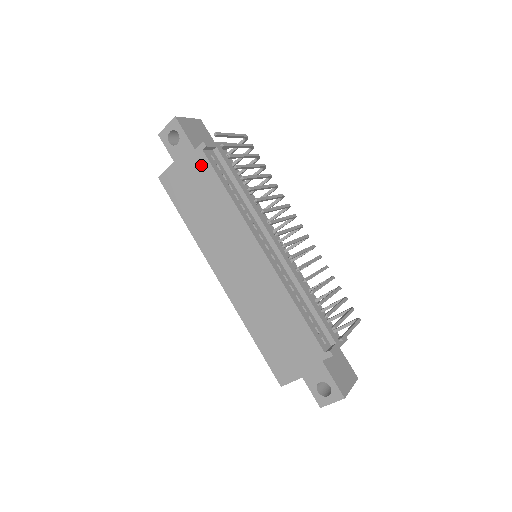
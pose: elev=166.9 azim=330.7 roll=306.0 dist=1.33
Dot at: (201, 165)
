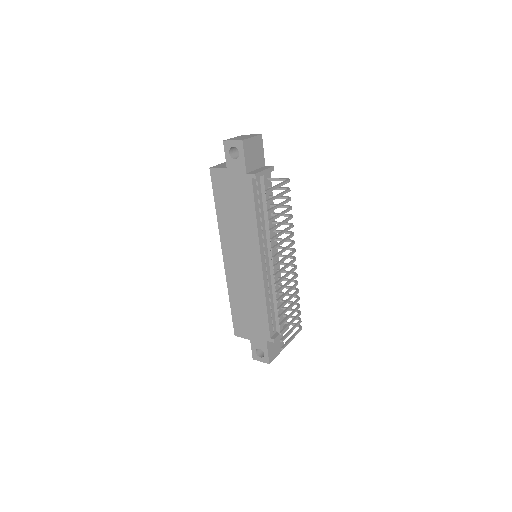
Dot at: (246, 186)
